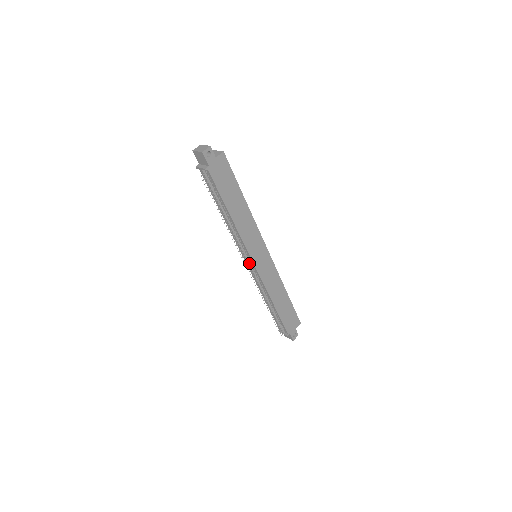
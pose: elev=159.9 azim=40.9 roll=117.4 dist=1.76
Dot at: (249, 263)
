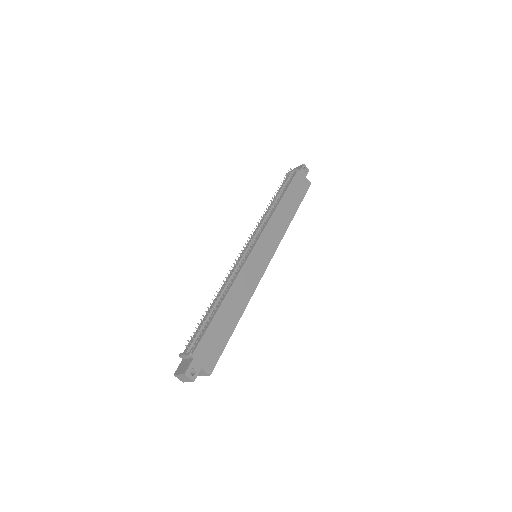
Dot at: (251, 244)
